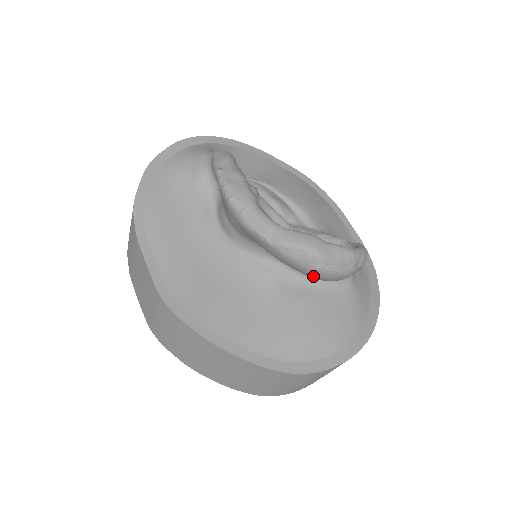
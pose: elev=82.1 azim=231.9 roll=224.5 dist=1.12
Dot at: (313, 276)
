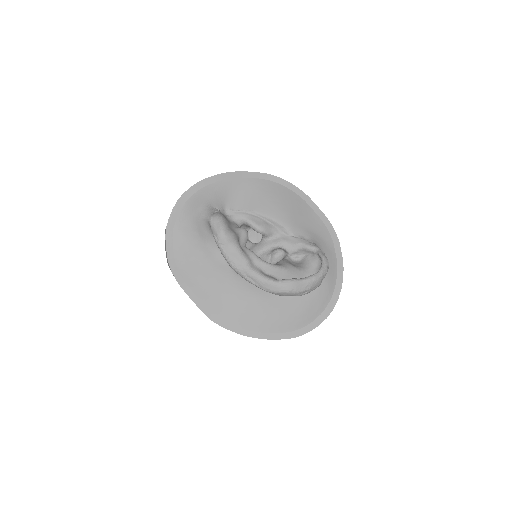
Dot at: occluded
